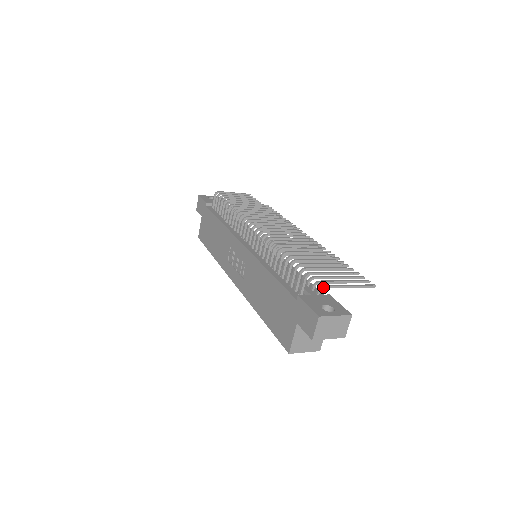
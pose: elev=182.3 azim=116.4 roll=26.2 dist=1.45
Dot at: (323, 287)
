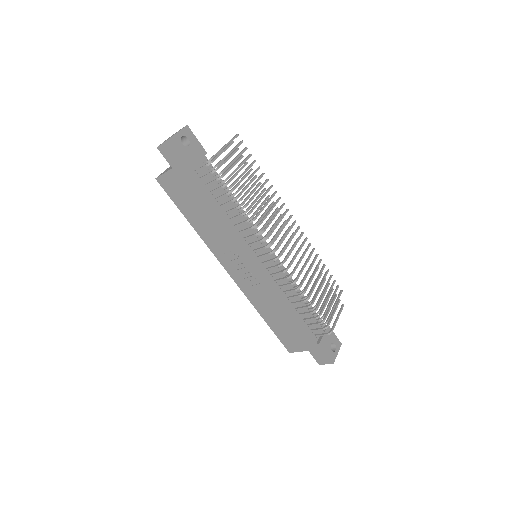
Dot at: occluded
